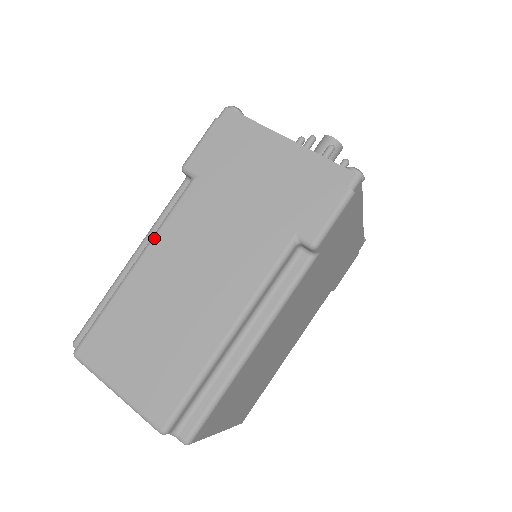
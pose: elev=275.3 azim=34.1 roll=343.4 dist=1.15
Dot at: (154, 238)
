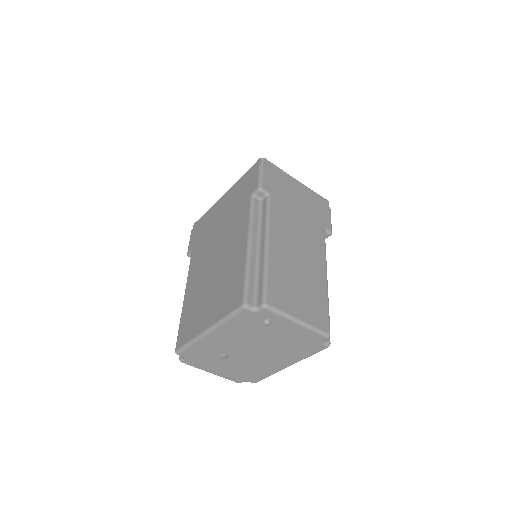
Dot at: (270, 228)
